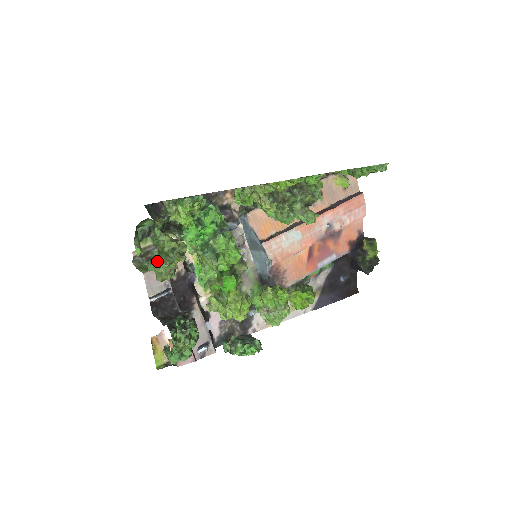
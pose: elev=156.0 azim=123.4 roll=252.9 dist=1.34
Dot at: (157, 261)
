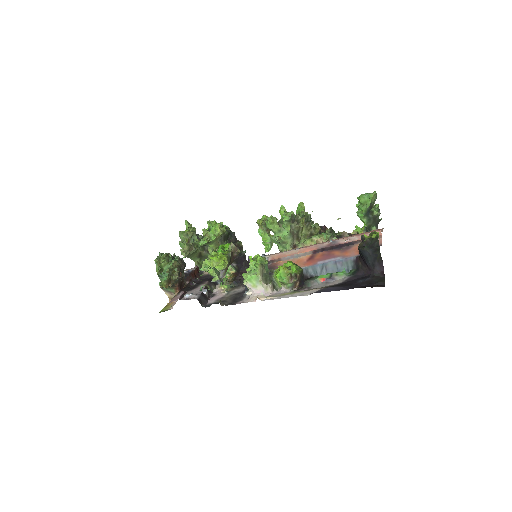
Dot at: occluded
